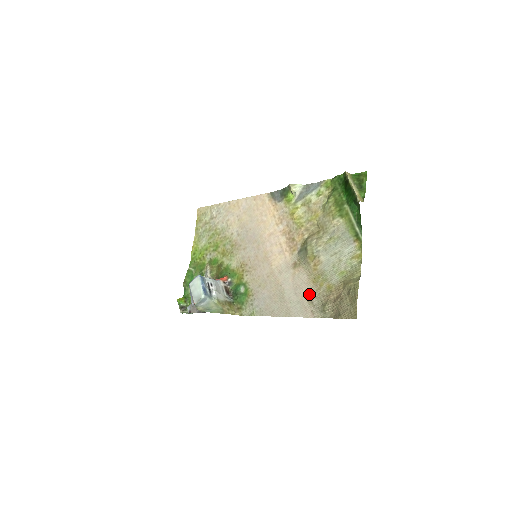
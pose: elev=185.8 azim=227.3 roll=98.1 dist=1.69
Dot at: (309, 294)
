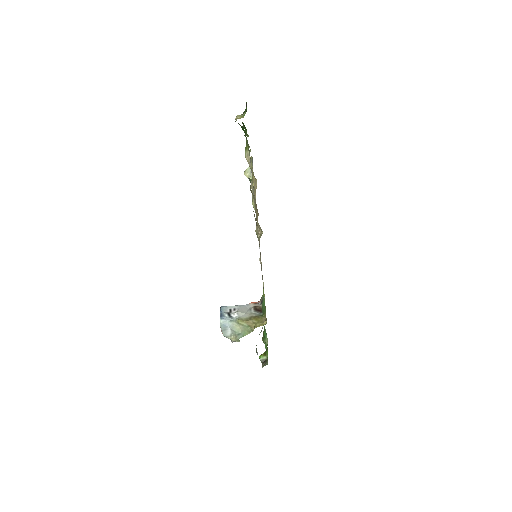
Dot at: occluded
